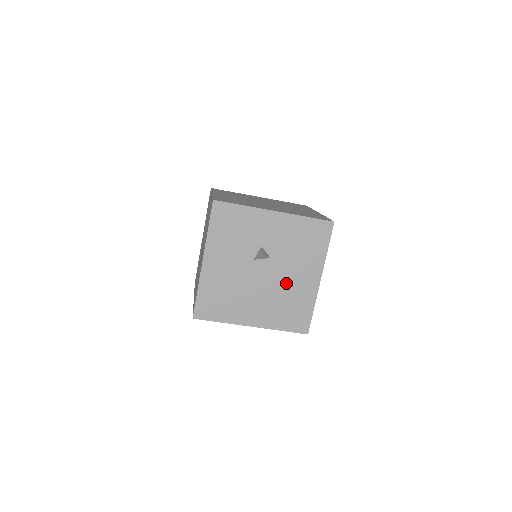
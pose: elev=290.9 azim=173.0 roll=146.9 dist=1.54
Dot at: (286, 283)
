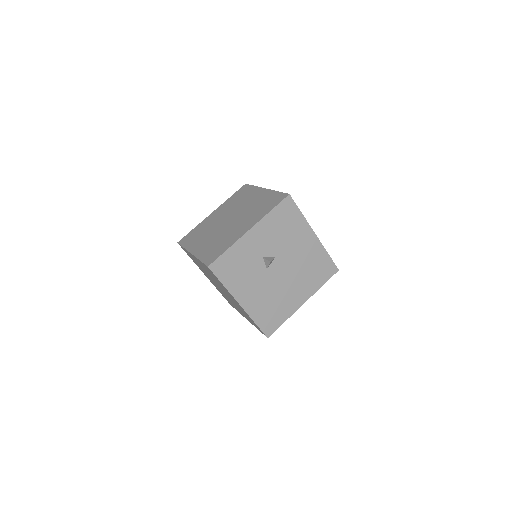
Dot at: (298, 259)
